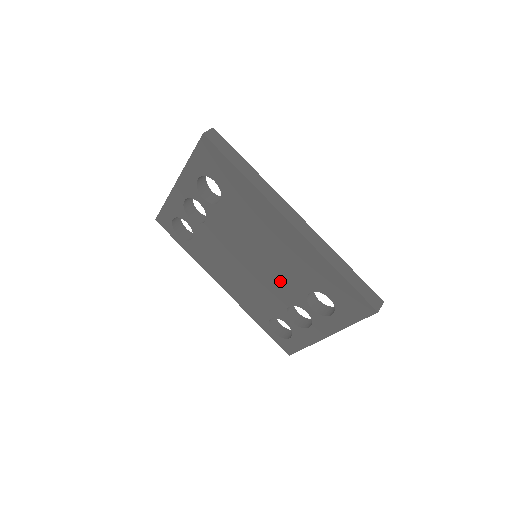
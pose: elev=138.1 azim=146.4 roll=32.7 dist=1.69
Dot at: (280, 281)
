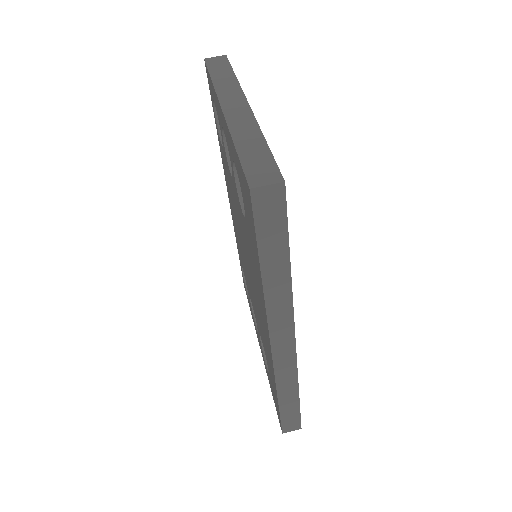
Dot at: (253, 300)
